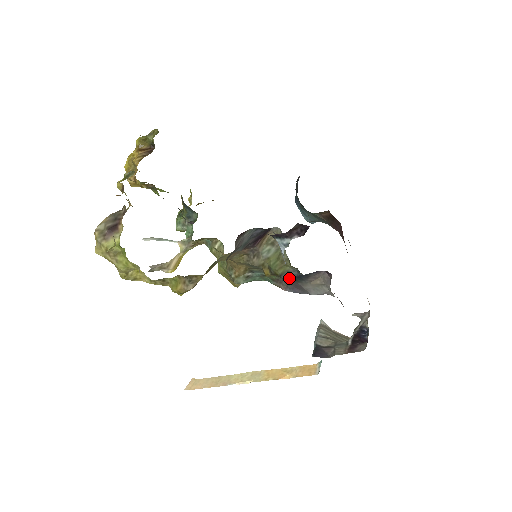
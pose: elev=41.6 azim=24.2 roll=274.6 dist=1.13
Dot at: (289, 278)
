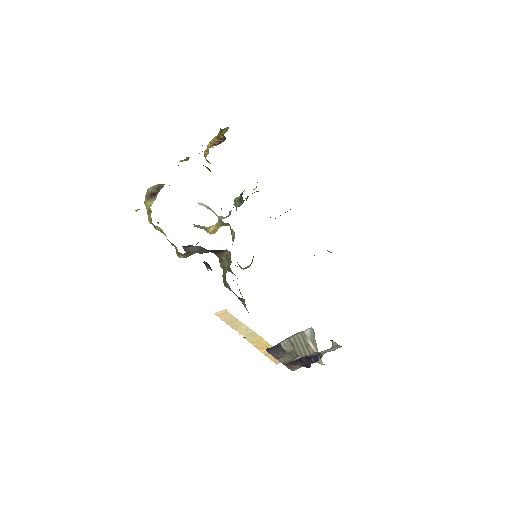
Dot at: (229, 289)
